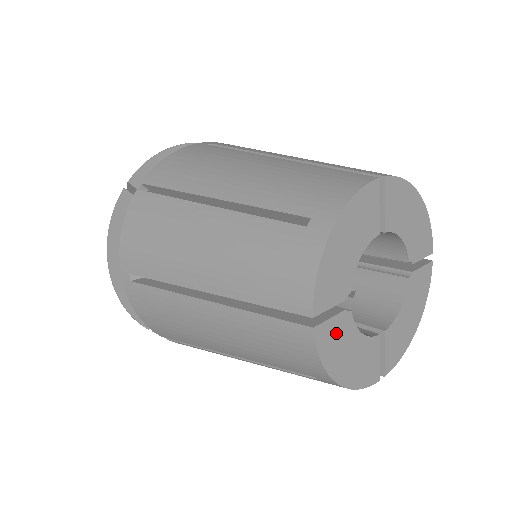
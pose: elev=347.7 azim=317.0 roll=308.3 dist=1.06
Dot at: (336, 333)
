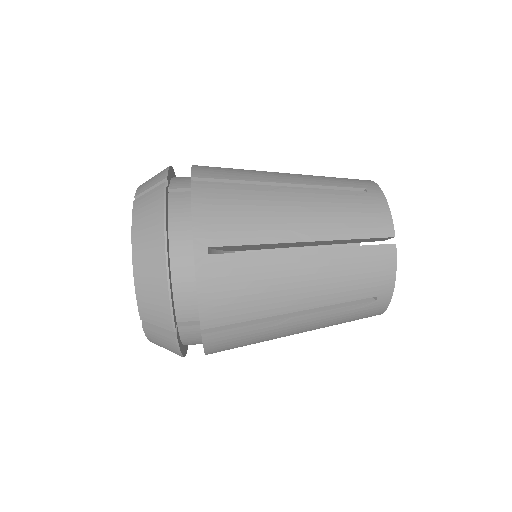
Dot at: occluded
